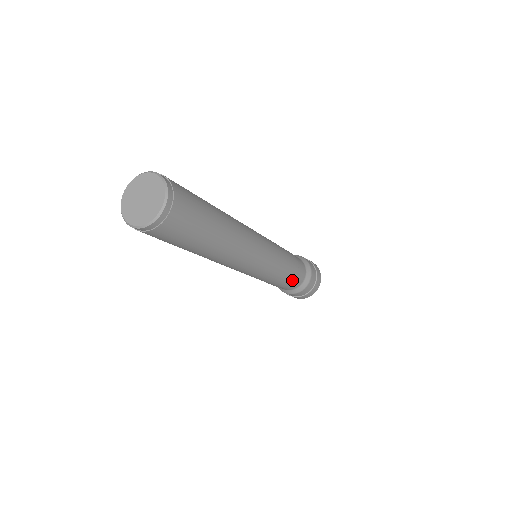
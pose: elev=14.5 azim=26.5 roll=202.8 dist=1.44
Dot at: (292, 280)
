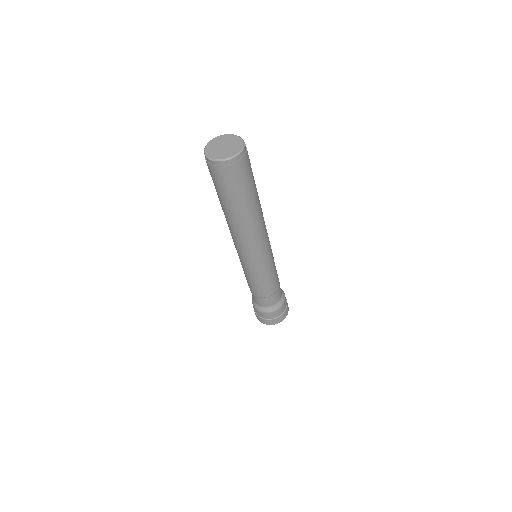
Dot at: occluded
